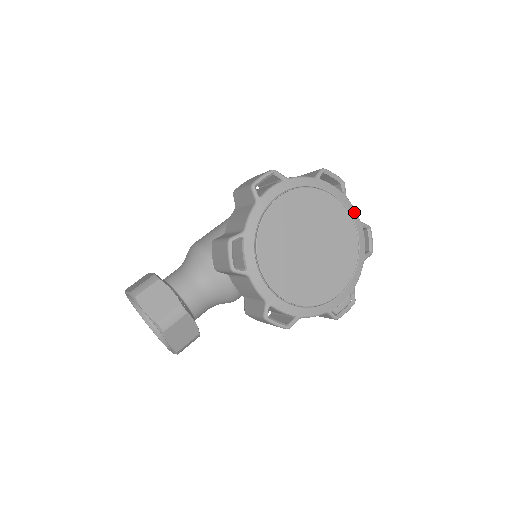
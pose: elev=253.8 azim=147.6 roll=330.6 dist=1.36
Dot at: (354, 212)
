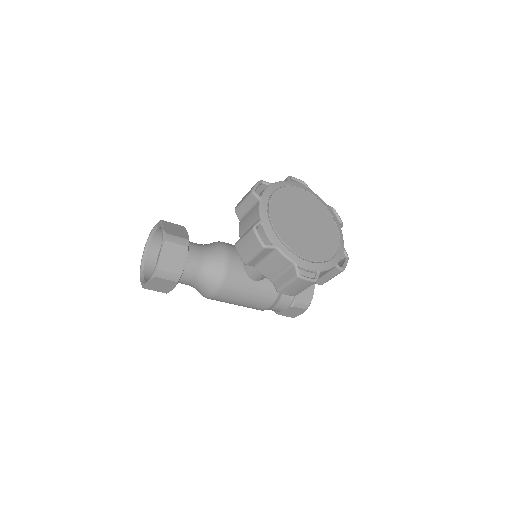
Dot at: (342, 238)
